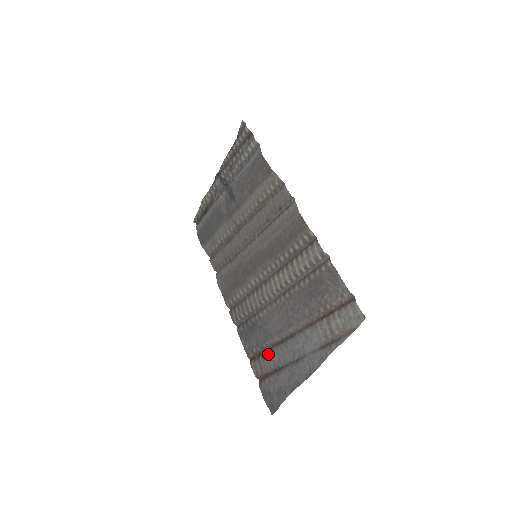
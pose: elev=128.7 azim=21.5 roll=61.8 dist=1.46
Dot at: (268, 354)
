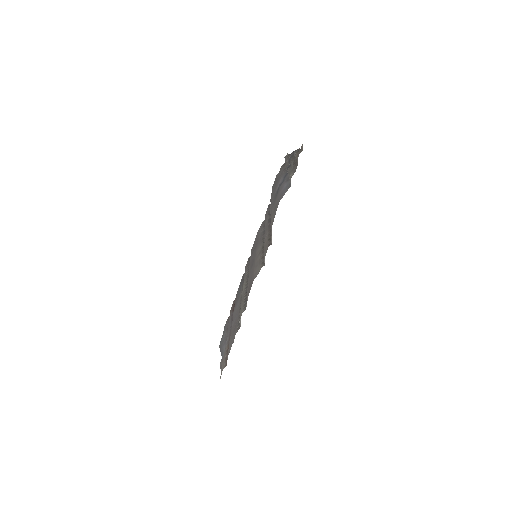
Dot at: (231, 313)
